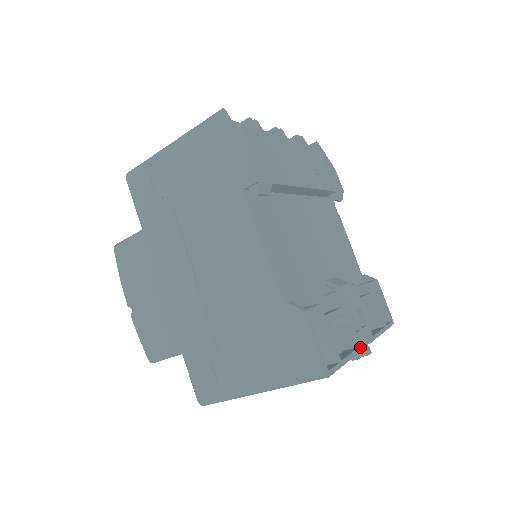
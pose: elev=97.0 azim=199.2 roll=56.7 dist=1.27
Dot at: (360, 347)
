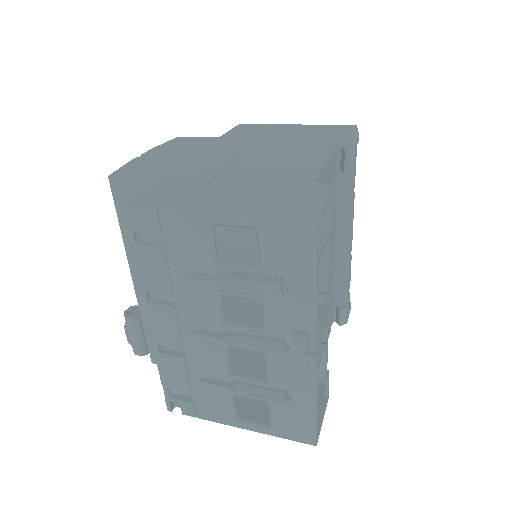
Dot at: (318, 326)
